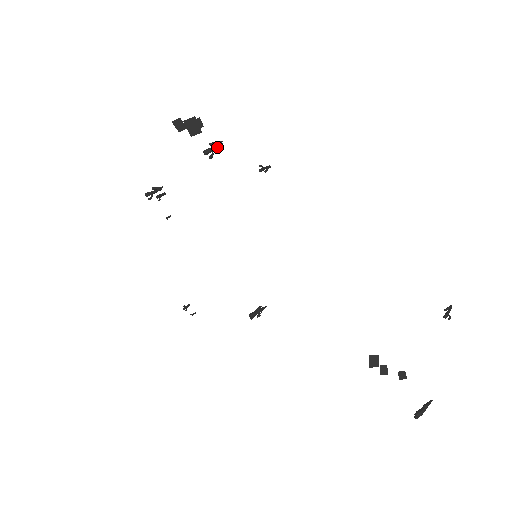
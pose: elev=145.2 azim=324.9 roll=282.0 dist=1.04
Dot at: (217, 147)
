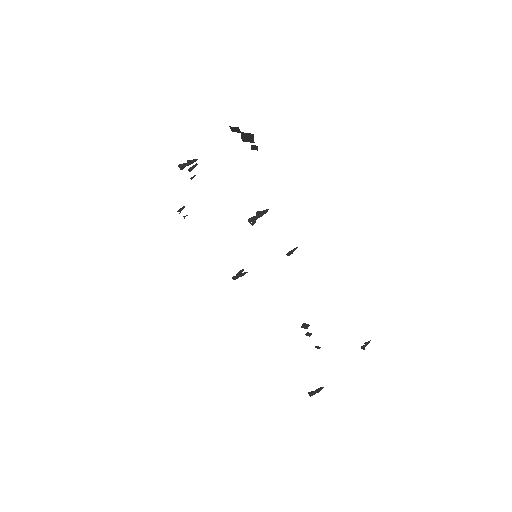
Dot at: occluded
